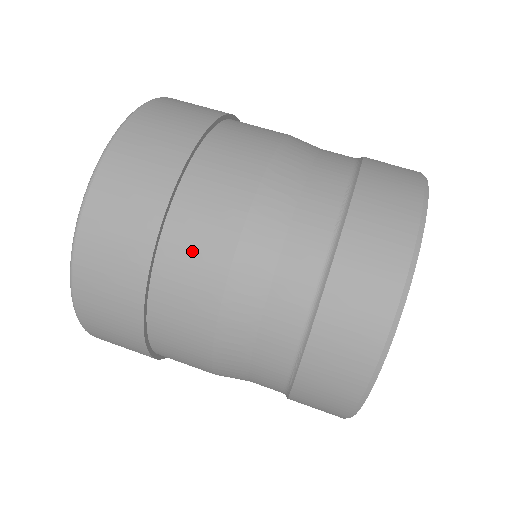
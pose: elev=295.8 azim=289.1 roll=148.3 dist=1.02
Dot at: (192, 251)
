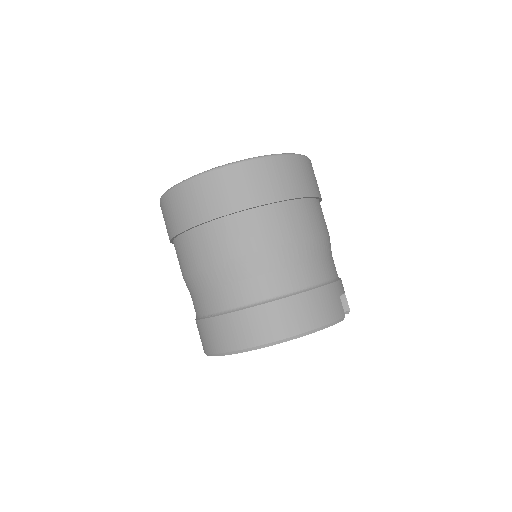
Dot at: (224, 237)
